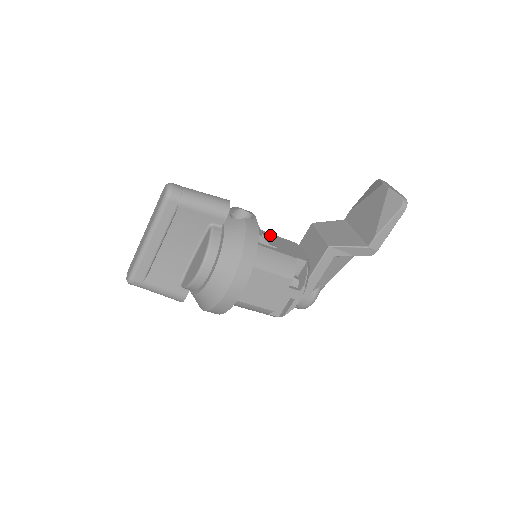
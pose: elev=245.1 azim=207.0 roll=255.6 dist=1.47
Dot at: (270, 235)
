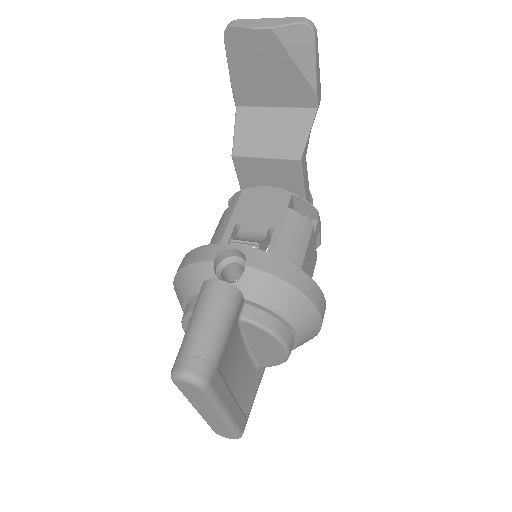
Dot at: (235, 225)
